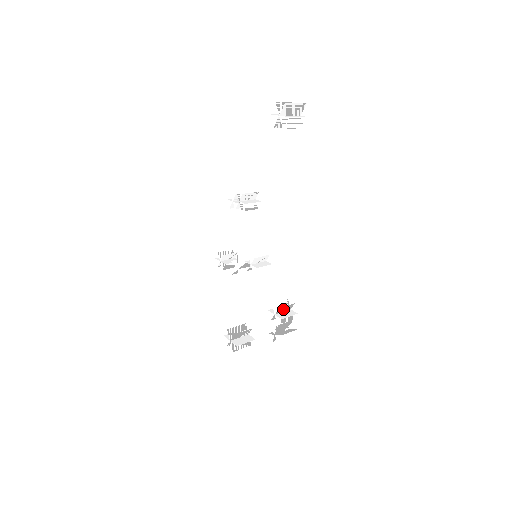
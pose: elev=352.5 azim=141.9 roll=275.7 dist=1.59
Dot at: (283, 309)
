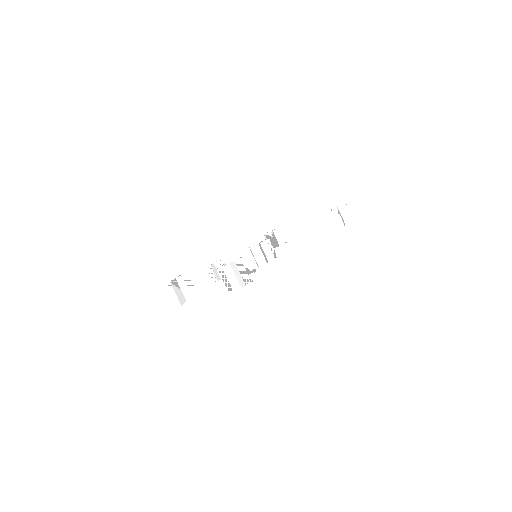
Dot at: occluded
